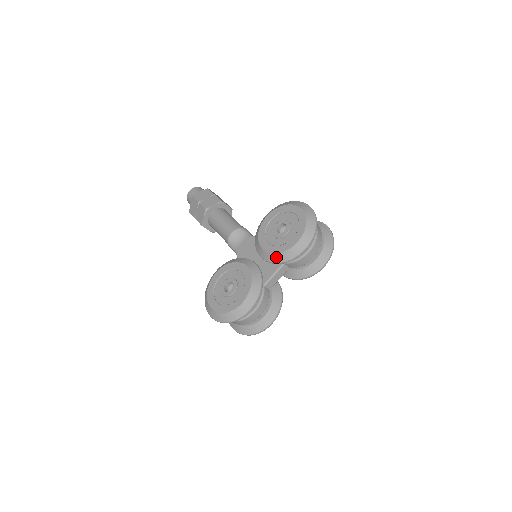
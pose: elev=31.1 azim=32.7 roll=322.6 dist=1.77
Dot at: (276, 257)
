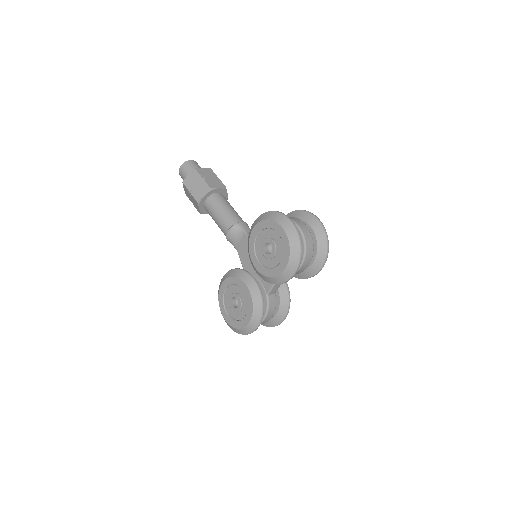
Dot at: (269, 280)
